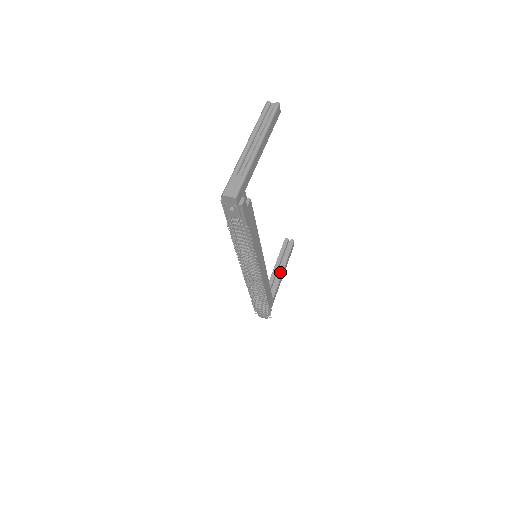
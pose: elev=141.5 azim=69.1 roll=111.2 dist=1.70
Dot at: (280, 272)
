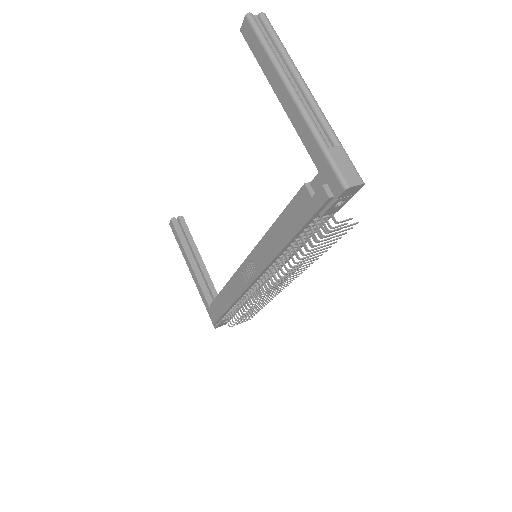
Dot at: (200, 262)
